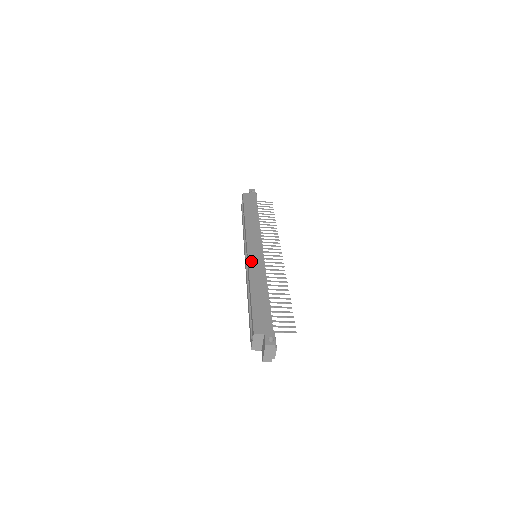
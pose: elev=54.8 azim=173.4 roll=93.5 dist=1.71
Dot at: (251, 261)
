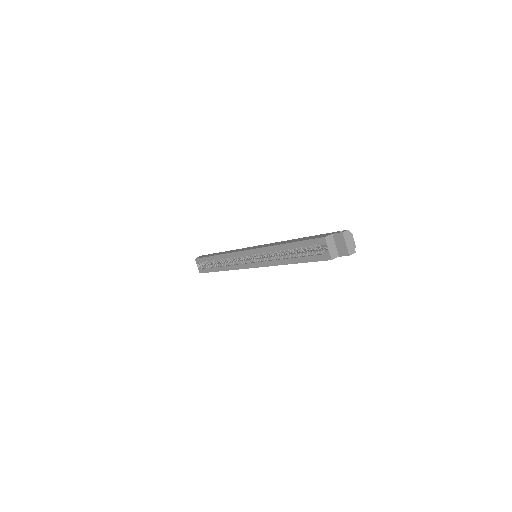
Dot at: (260, 247)
